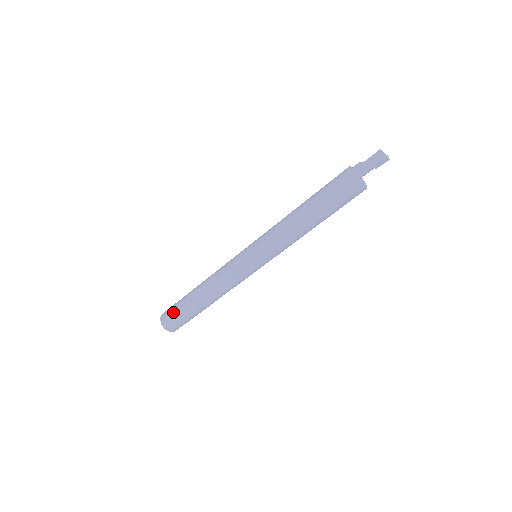
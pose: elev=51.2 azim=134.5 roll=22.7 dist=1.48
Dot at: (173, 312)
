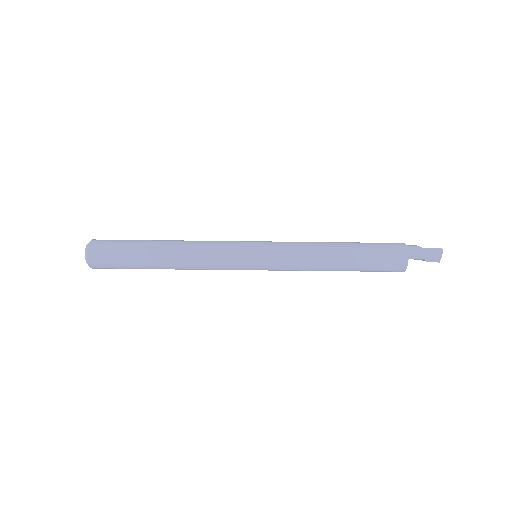
Dot at: (115, 245)
